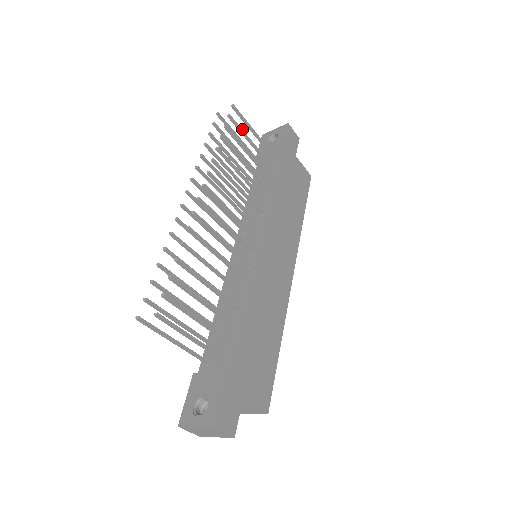
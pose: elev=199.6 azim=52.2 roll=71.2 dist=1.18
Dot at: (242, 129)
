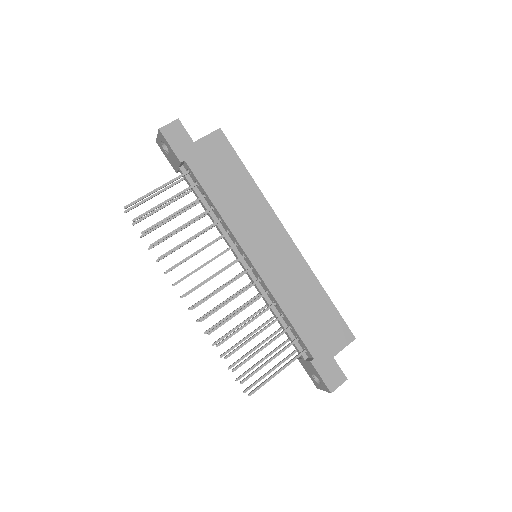
Dot at: (149, 210)
